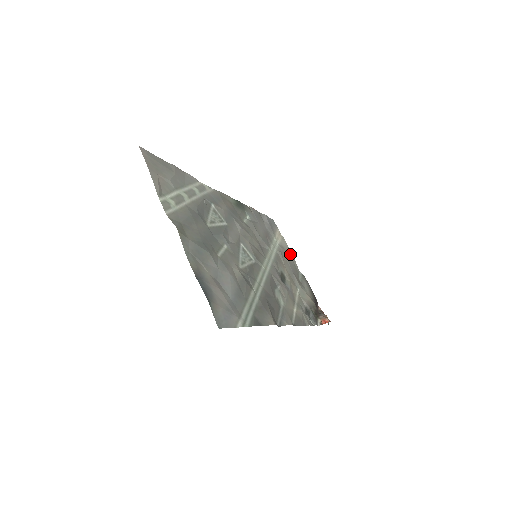
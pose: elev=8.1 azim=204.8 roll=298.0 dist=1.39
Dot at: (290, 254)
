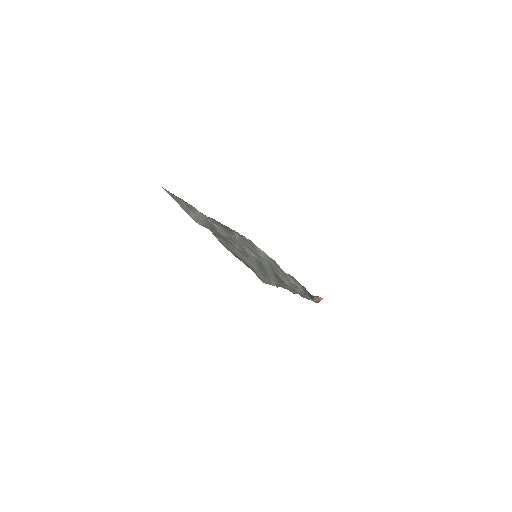
Dot at: (274, 260)
